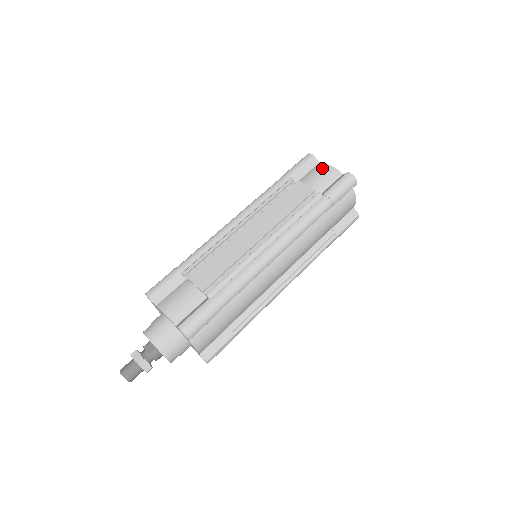
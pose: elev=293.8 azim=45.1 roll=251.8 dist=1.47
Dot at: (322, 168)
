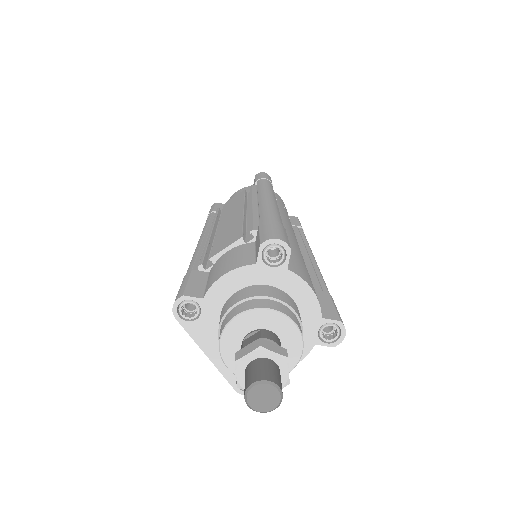
Dot at: (233, 195)
